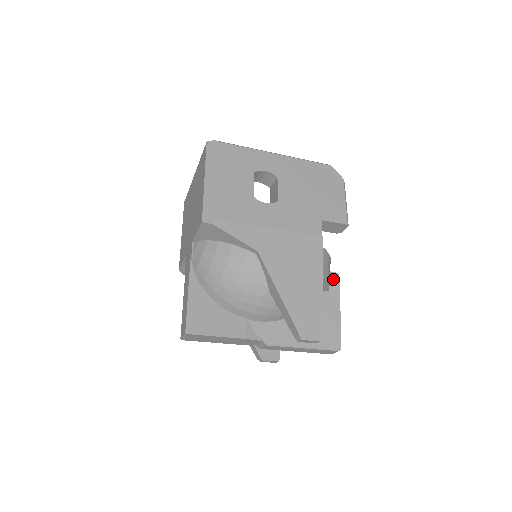
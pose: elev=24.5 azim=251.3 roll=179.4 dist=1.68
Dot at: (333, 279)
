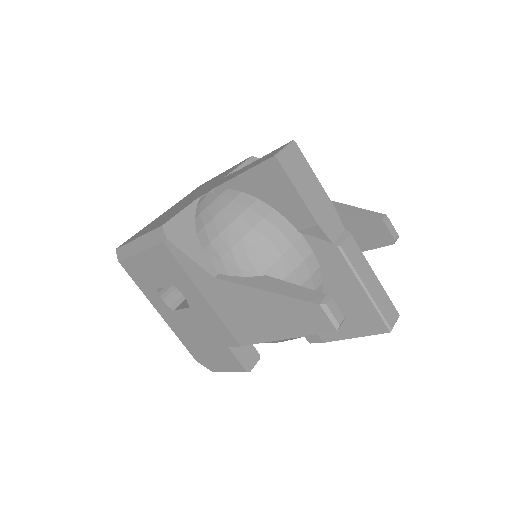
Dot at: occluded
